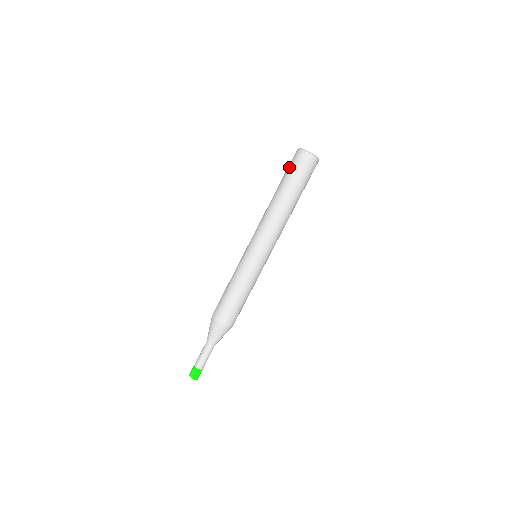
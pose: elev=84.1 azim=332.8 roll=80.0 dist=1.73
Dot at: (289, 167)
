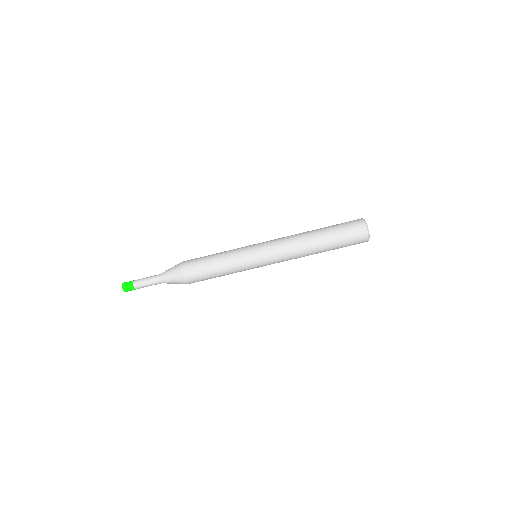
Dot at: (344, 223)
